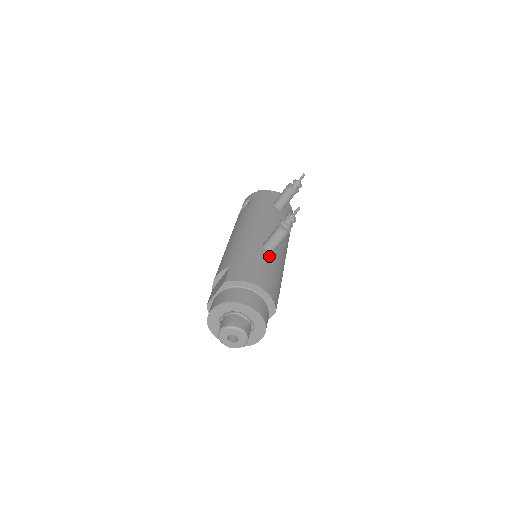
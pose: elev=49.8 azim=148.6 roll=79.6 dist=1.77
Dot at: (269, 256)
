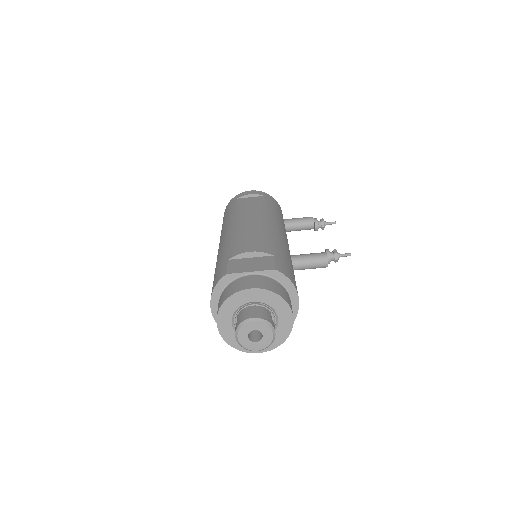
Dot at: occluded
